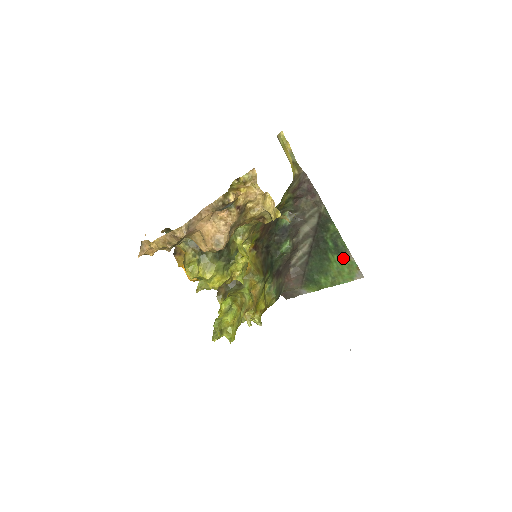
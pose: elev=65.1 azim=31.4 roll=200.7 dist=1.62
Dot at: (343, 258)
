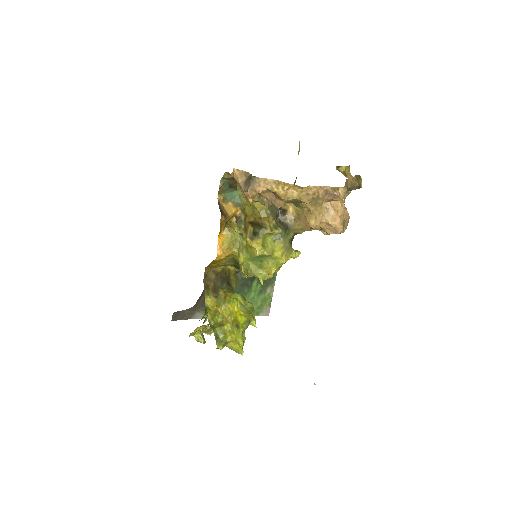
Dot at: (264, 290)
